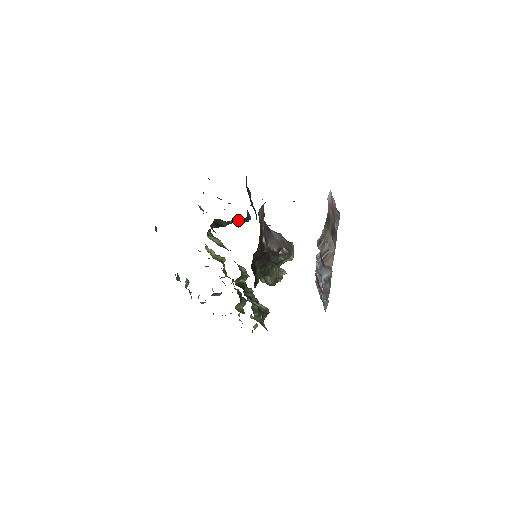
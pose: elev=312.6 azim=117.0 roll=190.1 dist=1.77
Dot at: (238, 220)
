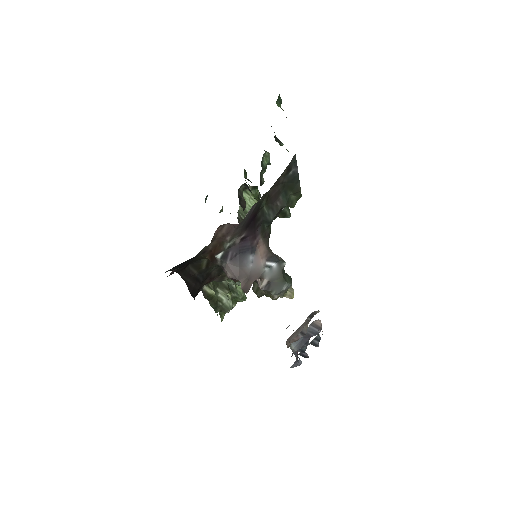
Dot at: occluded
